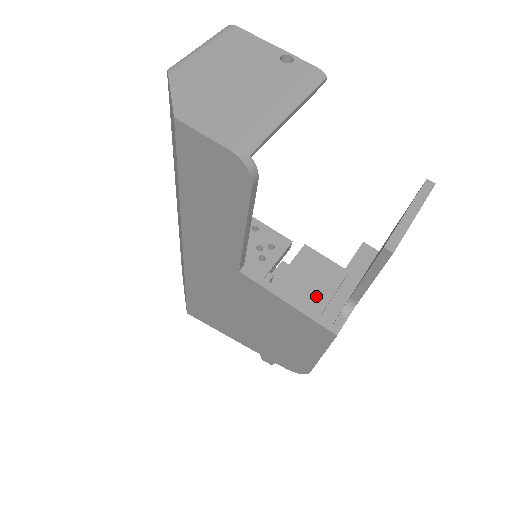
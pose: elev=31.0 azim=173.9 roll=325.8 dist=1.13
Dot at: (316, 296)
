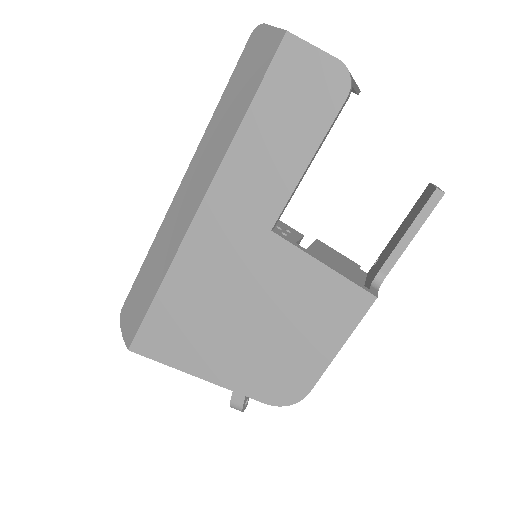
Dot at: (344, 269)
